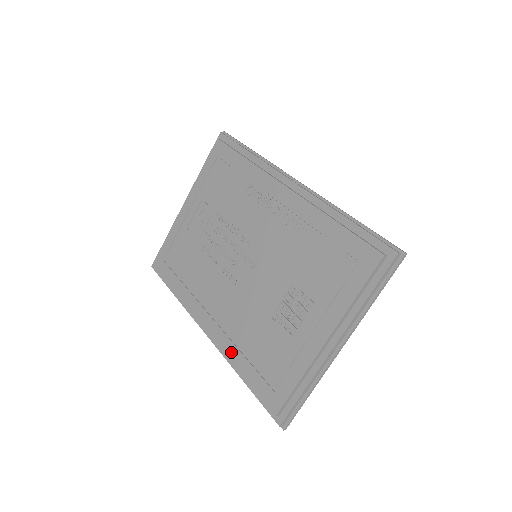
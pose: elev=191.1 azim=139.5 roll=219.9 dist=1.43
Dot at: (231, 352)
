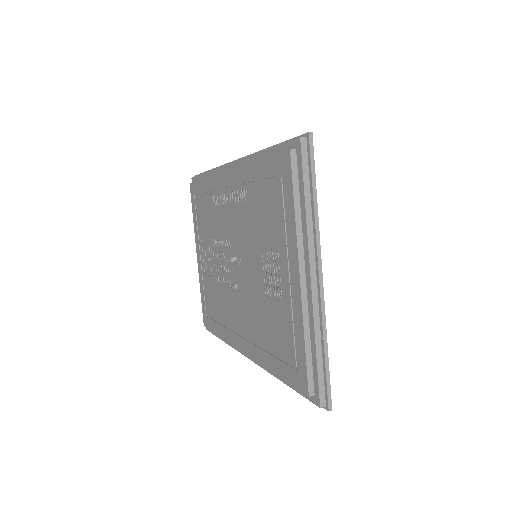
Dot at: (261, 358)
